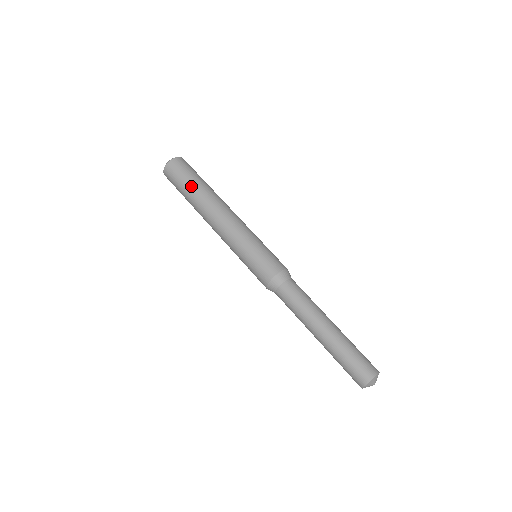
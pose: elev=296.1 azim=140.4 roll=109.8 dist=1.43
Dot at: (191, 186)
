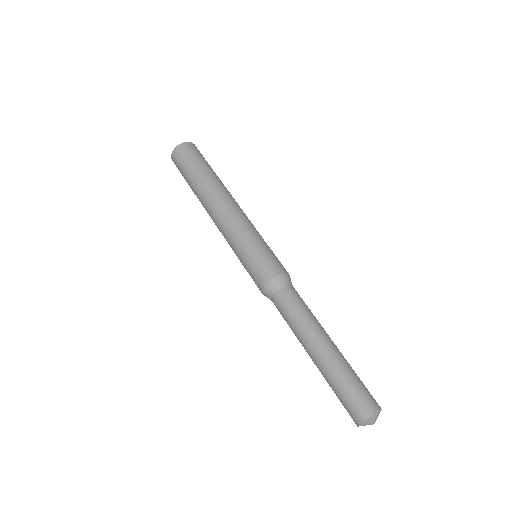
Dot at: (193, 176)
